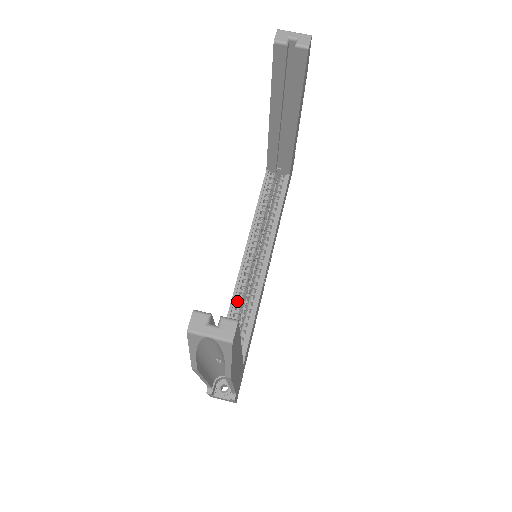
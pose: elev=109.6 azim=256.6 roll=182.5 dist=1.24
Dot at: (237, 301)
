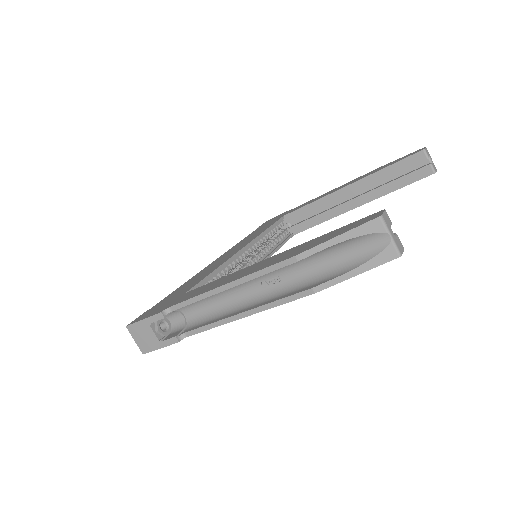
Dot at: occluded
